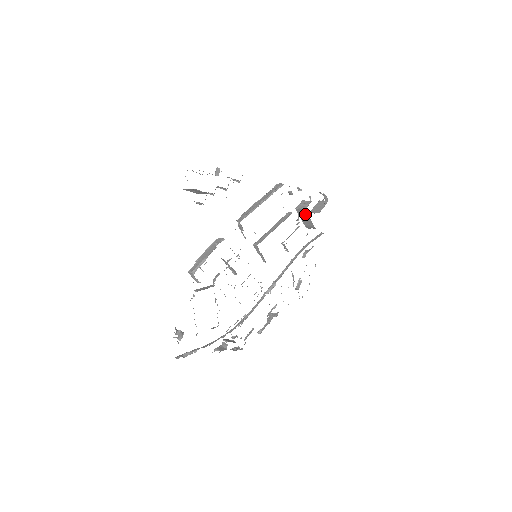
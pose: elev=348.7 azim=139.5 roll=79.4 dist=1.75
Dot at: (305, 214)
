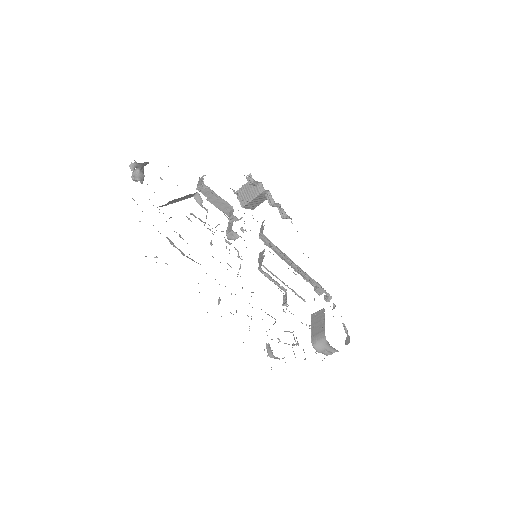
Dot at: (320, 316)
